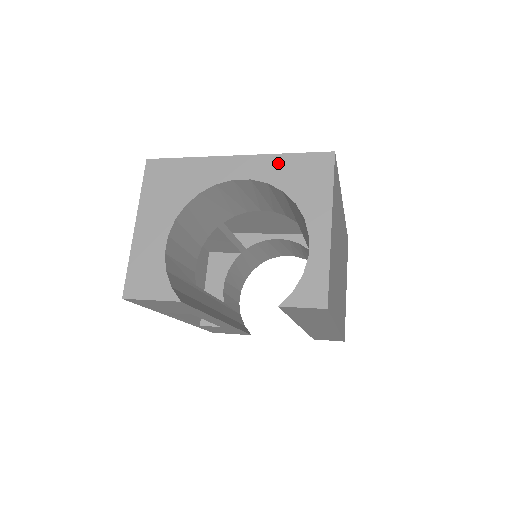
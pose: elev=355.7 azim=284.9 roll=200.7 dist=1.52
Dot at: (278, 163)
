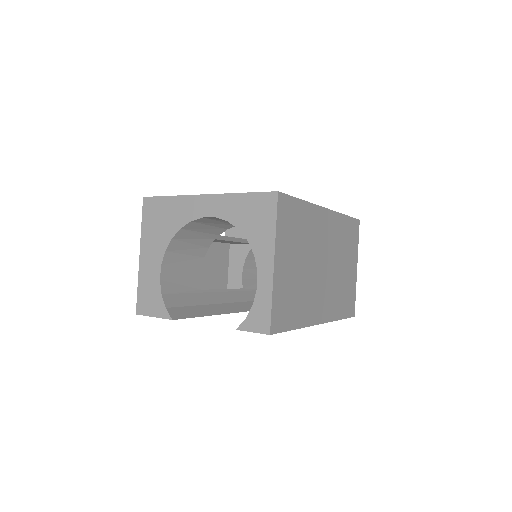
Dot at: (235, 202)
